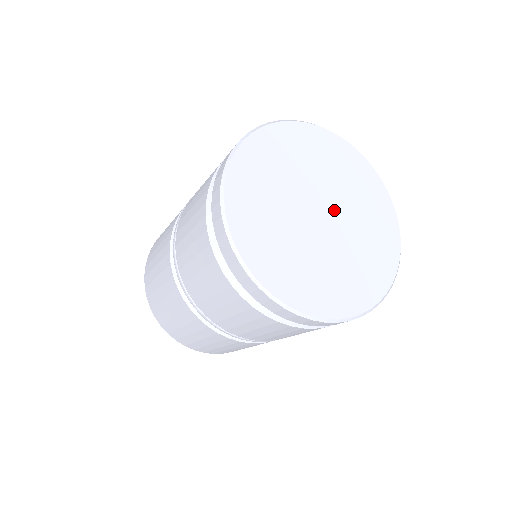
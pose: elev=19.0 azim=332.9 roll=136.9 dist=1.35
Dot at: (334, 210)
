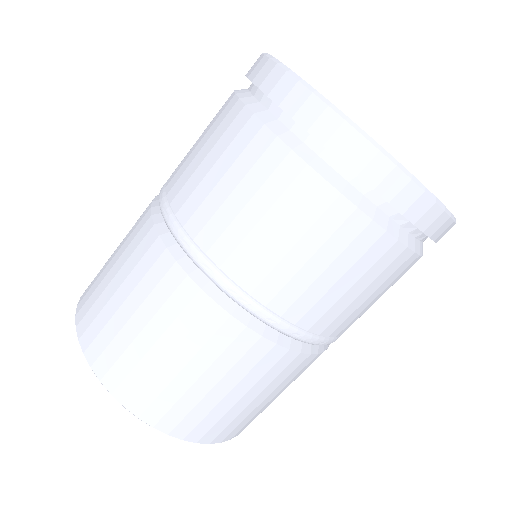
Dot at: occluded
